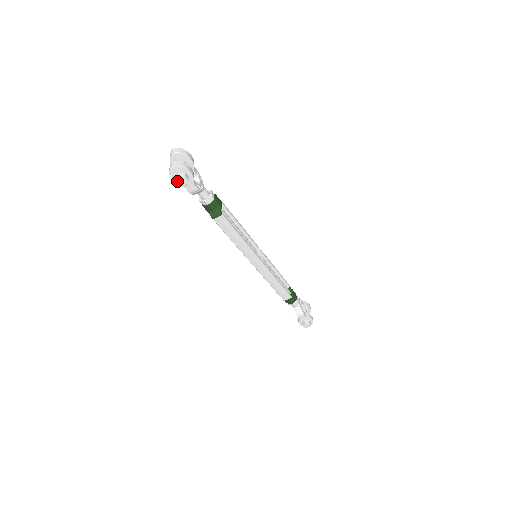
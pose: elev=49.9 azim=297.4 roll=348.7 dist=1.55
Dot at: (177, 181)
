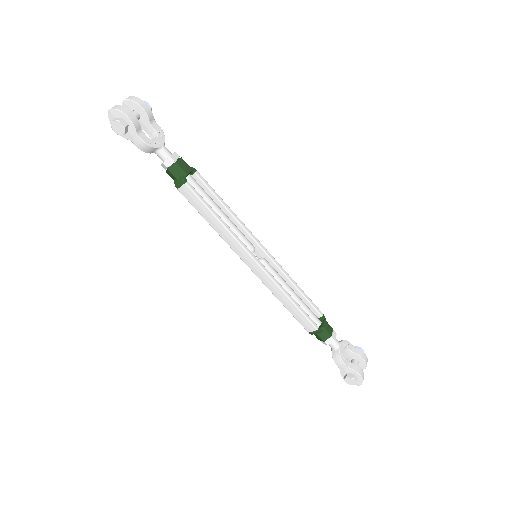
Dot at: (114, 128)
